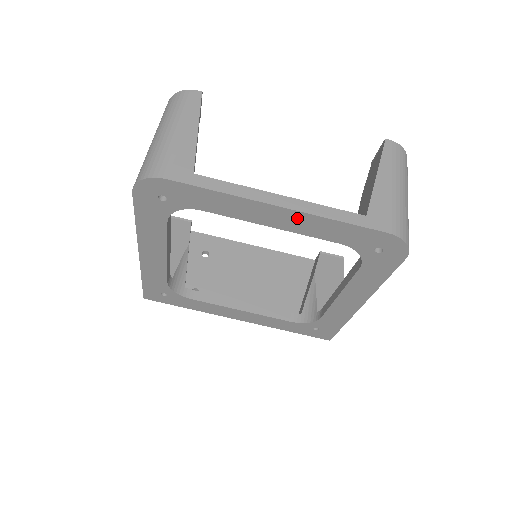
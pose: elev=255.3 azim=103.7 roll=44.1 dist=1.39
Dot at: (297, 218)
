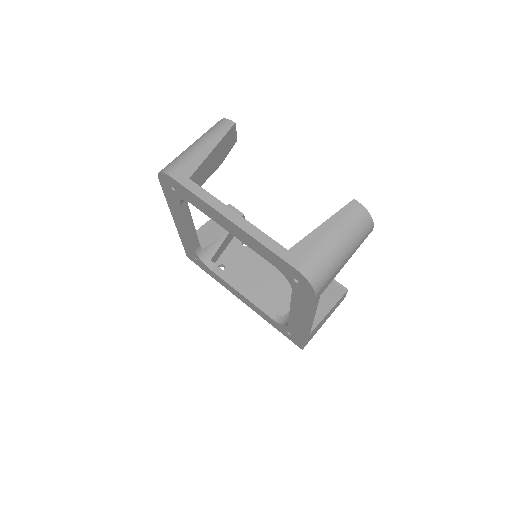
Dot at: (242, 233)
